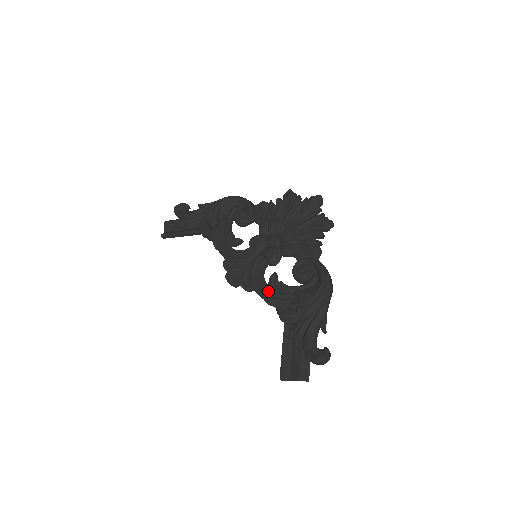
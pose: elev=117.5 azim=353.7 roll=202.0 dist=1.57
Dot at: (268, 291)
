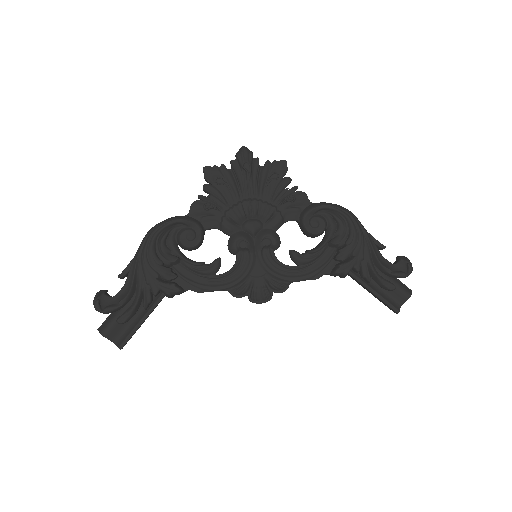
Dot at: (306, 270)
